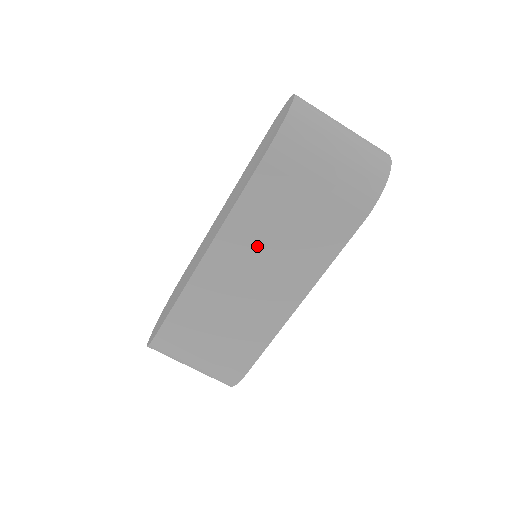
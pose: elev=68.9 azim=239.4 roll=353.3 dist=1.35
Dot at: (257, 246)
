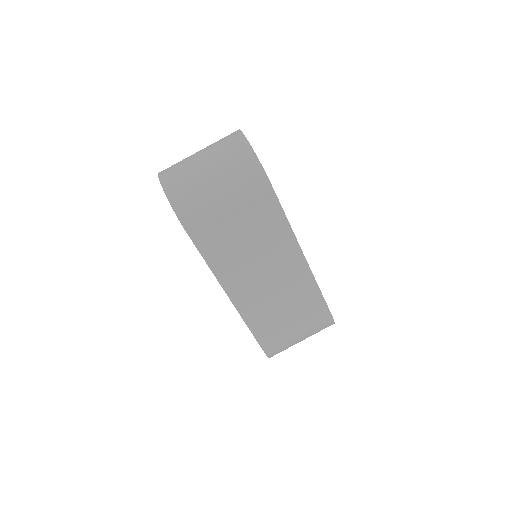
Dot at: (245, 264)
